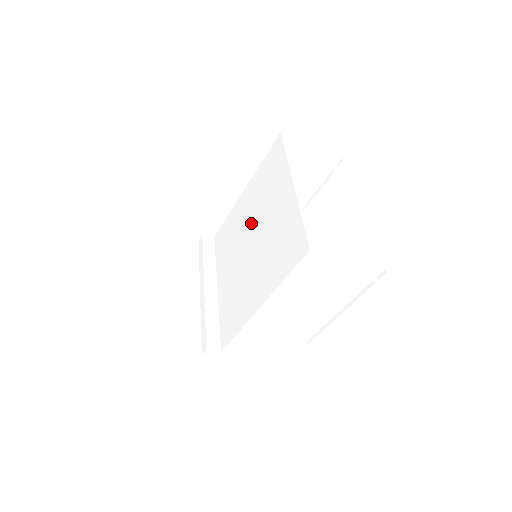
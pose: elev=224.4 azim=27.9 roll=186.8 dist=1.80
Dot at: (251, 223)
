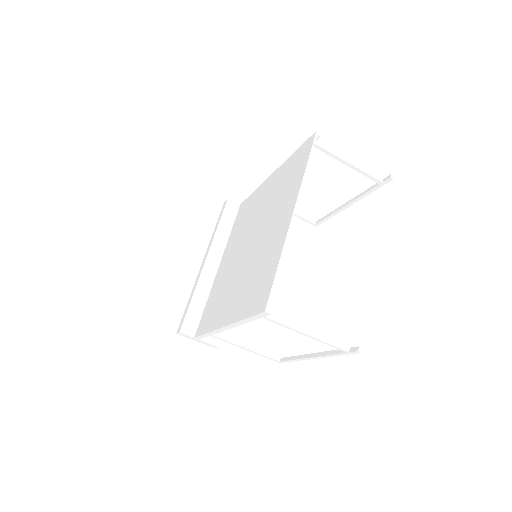
Dot at: (258, 222)
